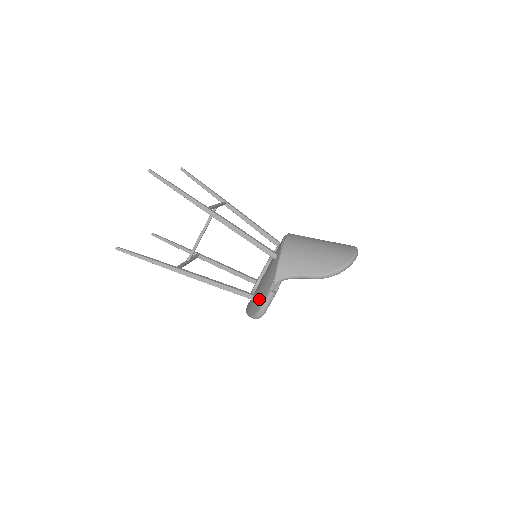
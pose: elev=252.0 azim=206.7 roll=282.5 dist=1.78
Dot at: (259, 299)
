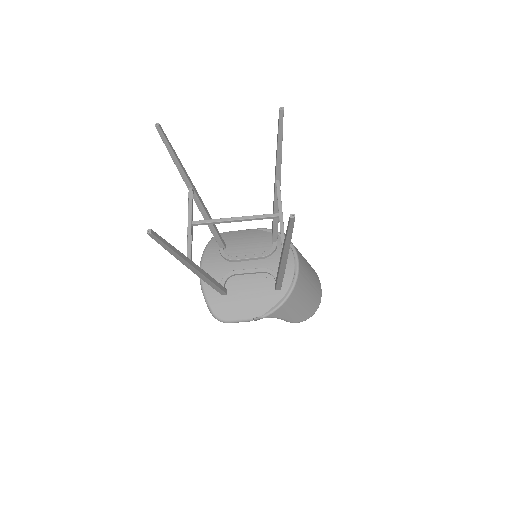
Dot at: (233, 310)
